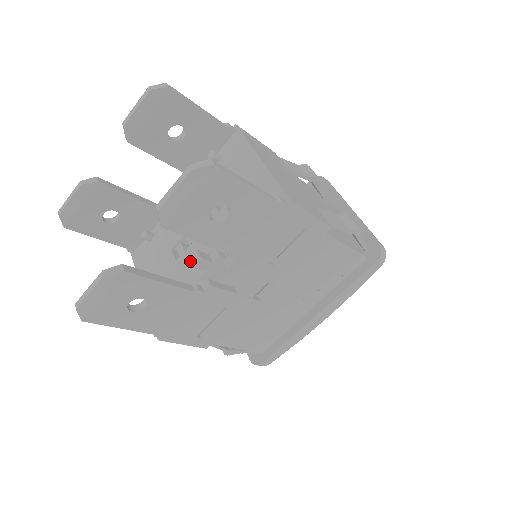
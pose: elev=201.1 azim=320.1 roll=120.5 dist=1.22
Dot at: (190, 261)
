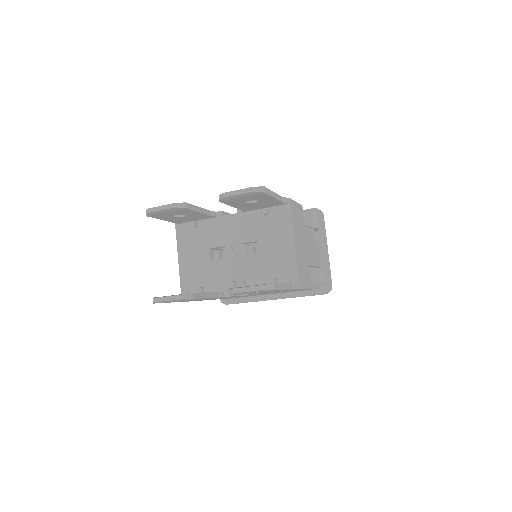
Dot at: (226, 286)
